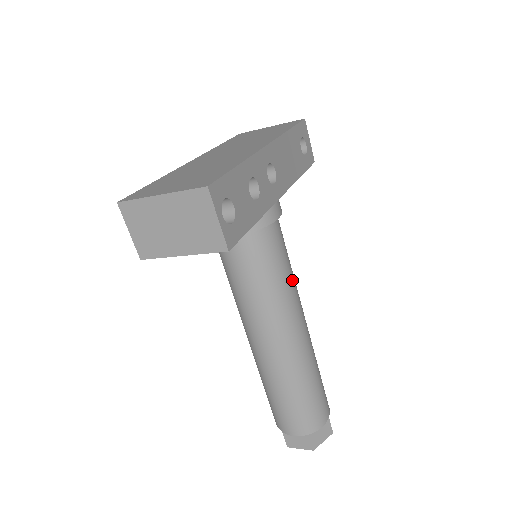
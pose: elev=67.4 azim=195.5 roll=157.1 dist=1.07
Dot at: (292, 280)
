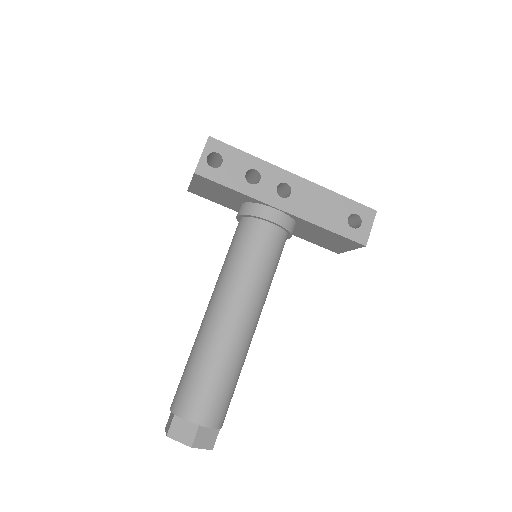
Dot at: (254, 275)
